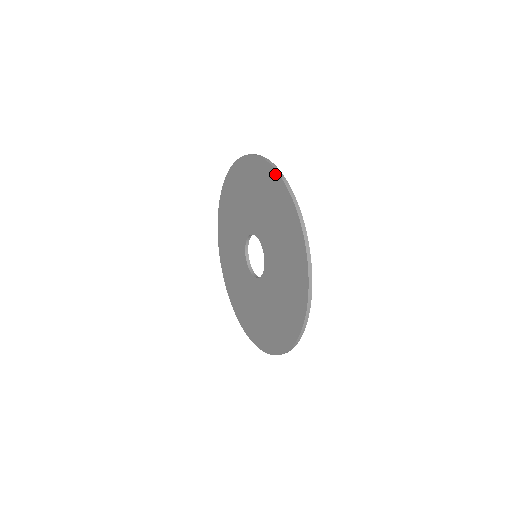
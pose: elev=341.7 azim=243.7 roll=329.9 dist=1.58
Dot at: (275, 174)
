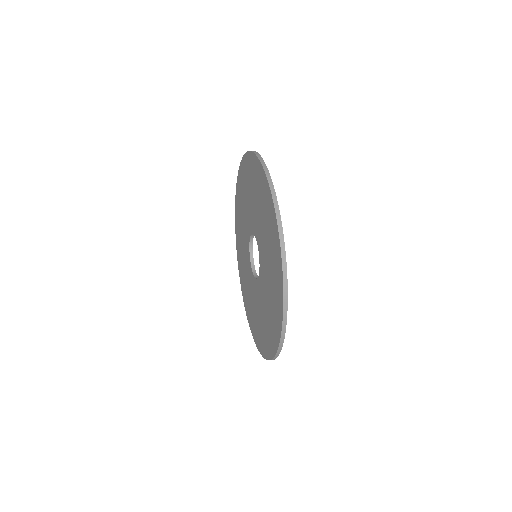
Dot at: (277, 232)
